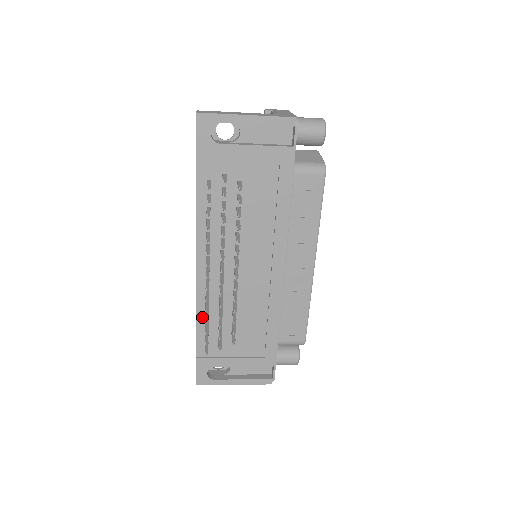
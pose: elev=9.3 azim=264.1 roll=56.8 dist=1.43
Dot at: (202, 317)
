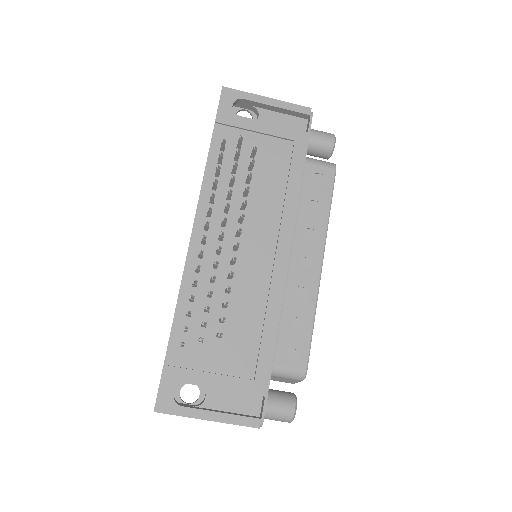
Dot at: (184, 304)
